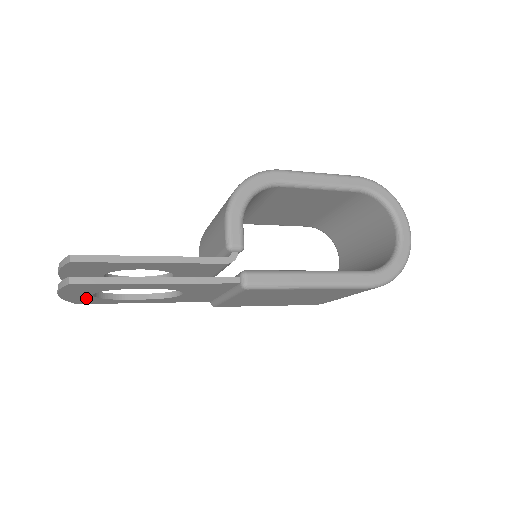
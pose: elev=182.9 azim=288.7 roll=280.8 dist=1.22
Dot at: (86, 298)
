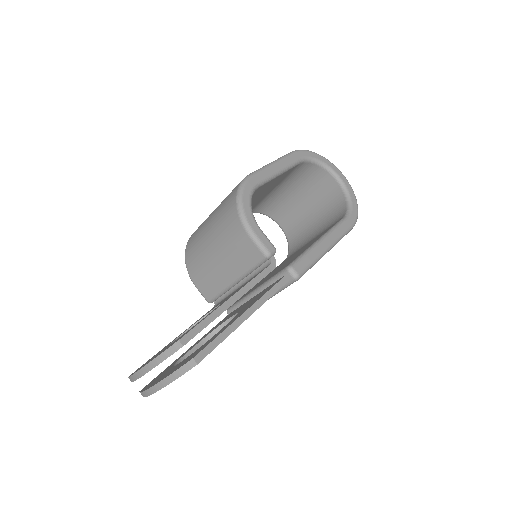
Dot at: occluded
